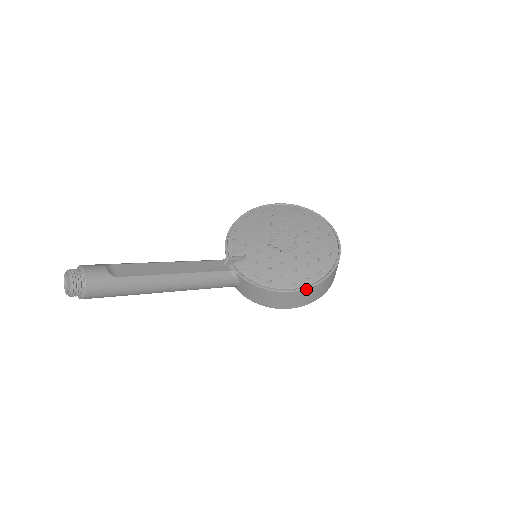
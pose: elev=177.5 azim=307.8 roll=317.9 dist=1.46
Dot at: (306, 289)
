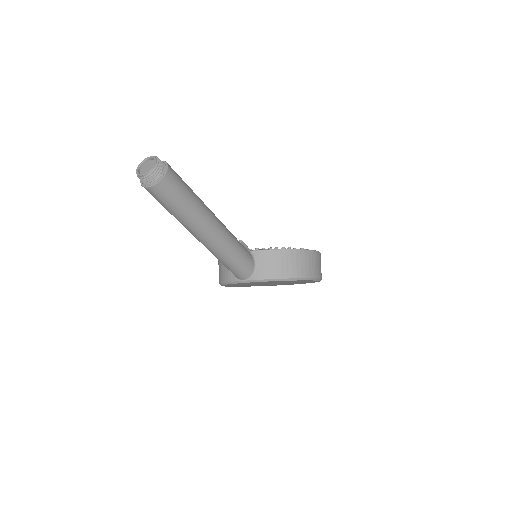
Dot at: (313, 251)
